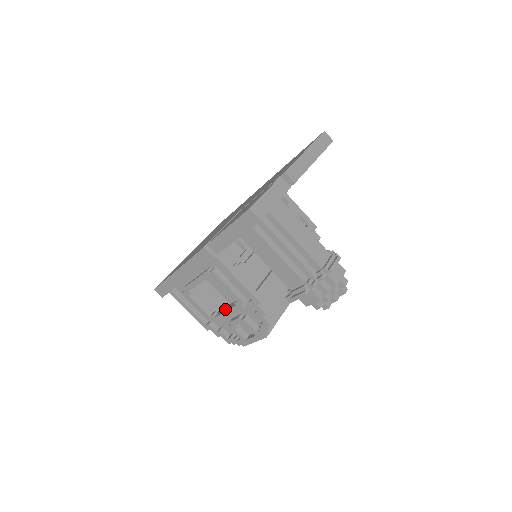
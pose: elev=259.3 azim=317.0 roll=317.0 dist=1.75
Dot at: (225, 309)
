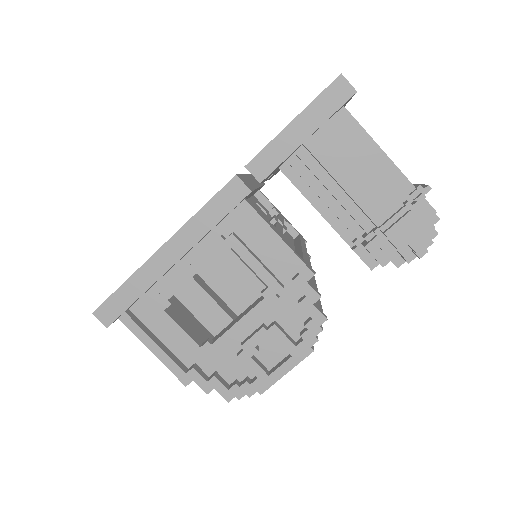
Dot at: (233, 322)
